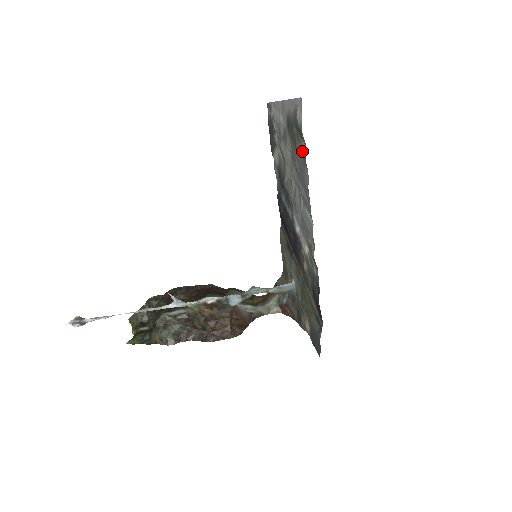
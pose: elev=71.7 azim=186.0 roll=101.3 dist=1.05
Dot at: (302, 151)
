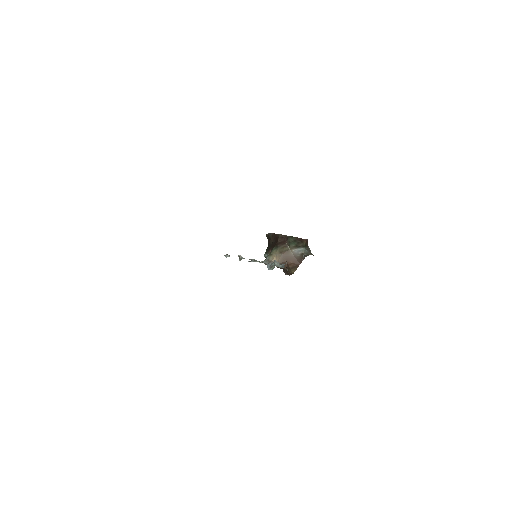
Dot at: occluded
